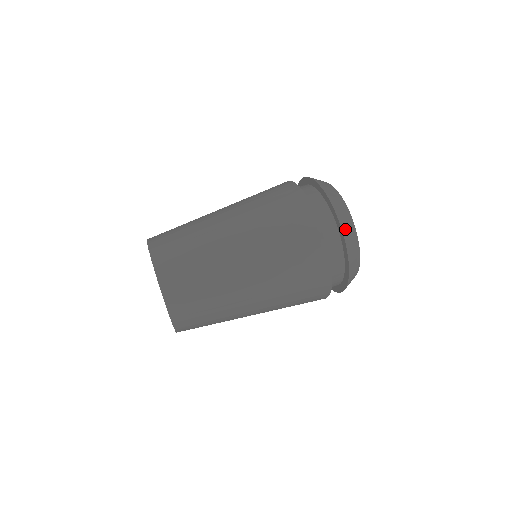
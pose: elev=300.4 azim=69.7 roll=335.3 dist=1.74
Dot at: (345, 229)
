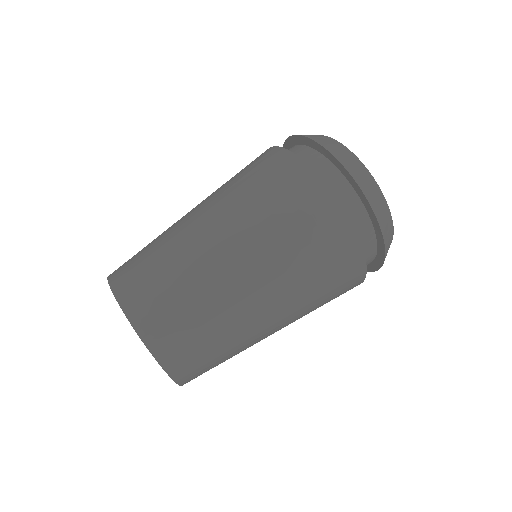
Dot at: (387, 241)
